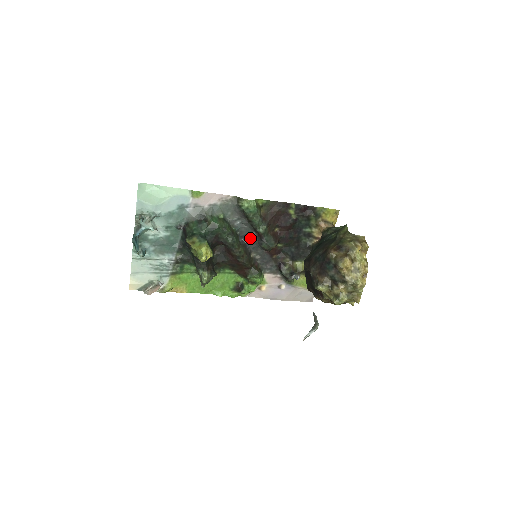
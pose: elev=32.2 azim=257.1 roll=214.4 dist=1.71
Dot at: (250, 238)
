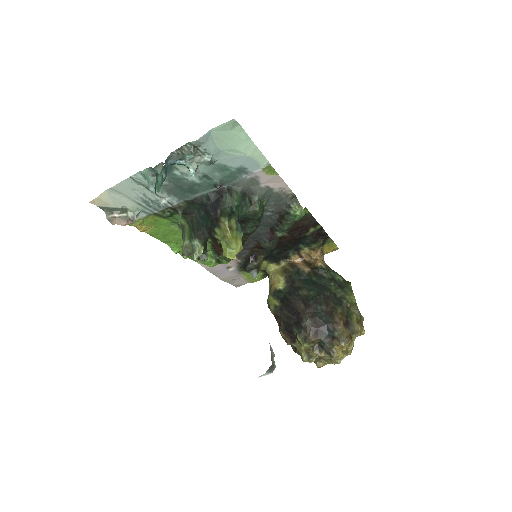
Dot at: (260, 229)
